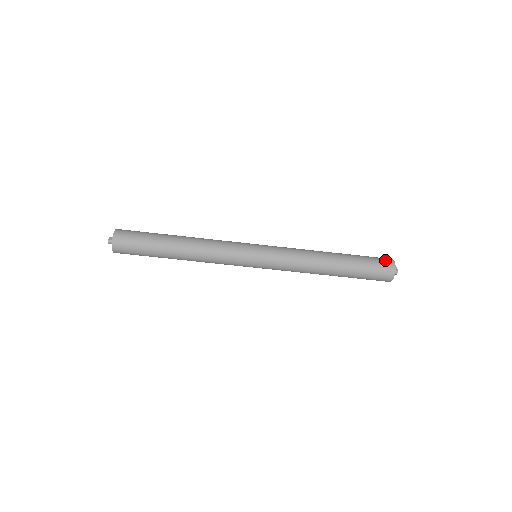
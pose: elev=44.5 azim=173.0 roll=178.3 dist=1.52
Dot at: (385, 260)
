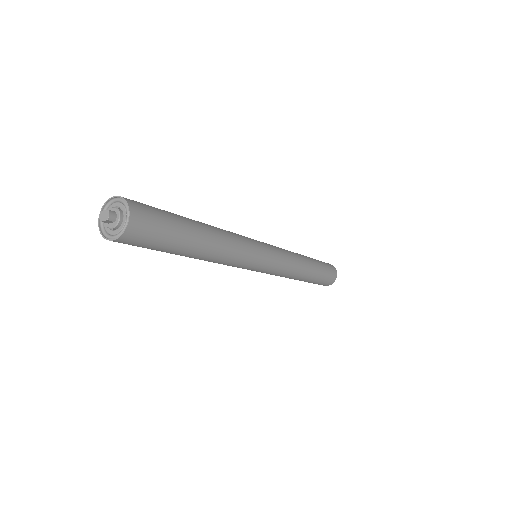
Dot at: occluded
